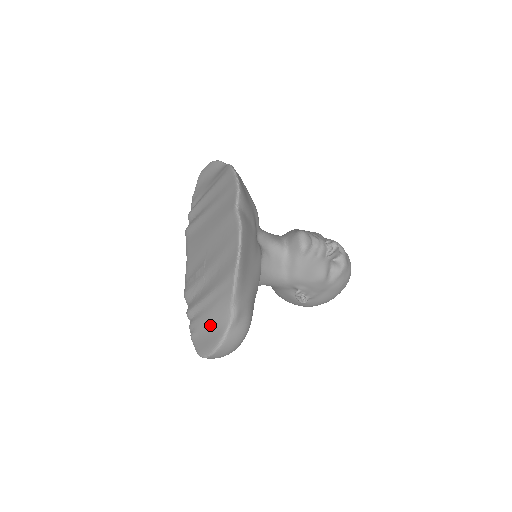
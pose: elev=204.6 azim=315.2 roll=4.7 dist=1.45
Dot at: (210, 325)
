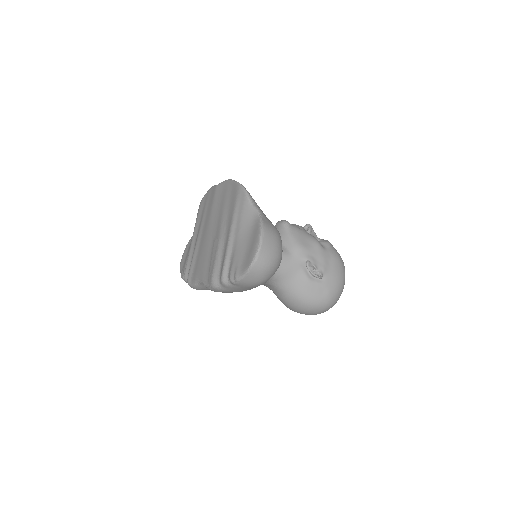
Dot at: (245, 240)
